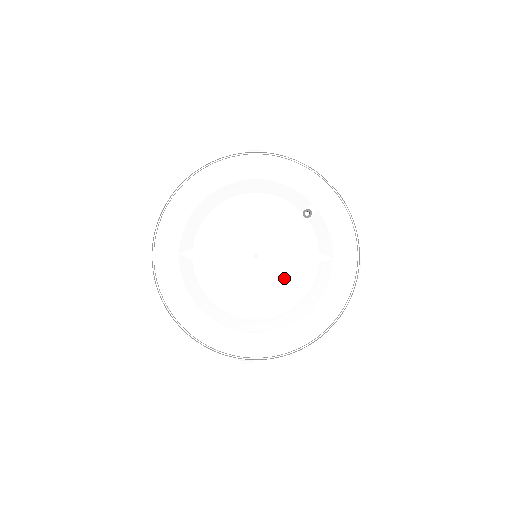
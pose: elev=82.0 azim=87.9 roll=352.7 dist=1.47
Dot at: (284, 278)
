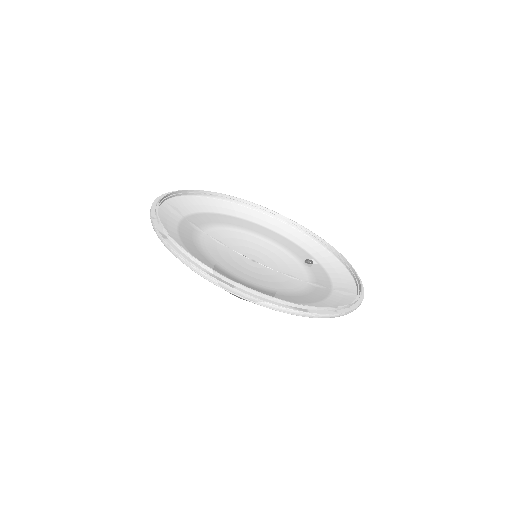
Dot at: (278, 281)
